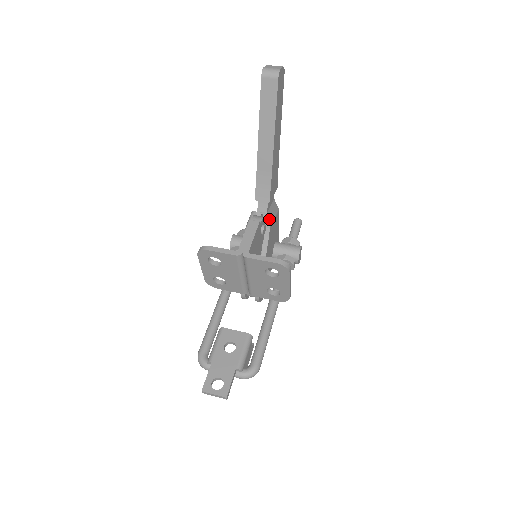
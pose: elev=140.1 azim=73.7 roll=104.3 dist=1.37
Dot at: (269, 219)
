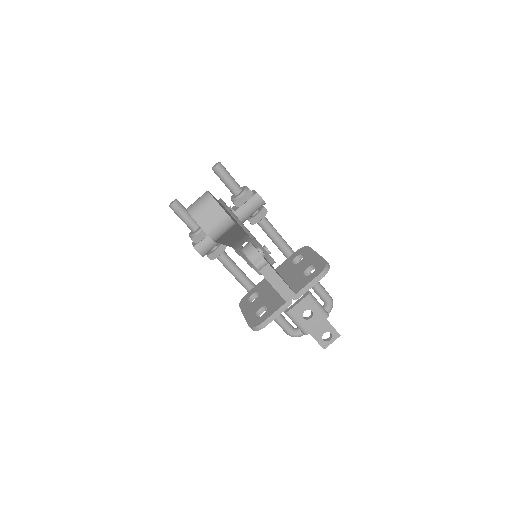
Dot at: occluded
